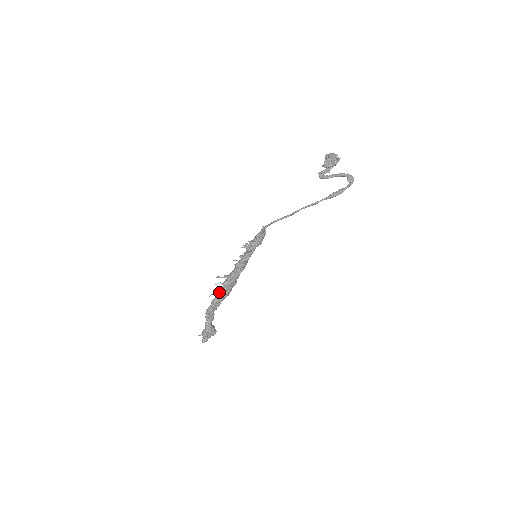
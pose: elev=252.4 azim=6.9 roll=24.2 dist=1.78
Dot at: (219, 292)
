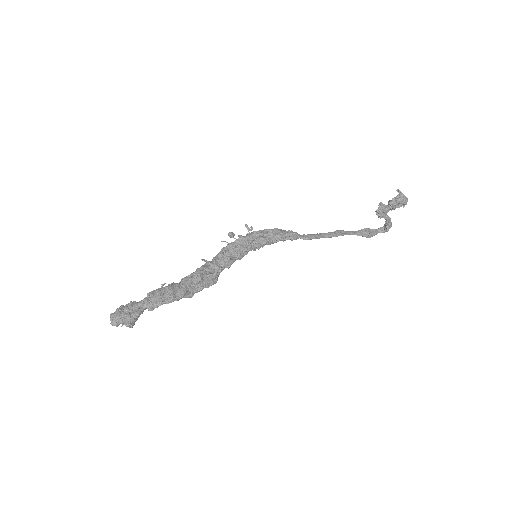
Dot at: (193, 291)
